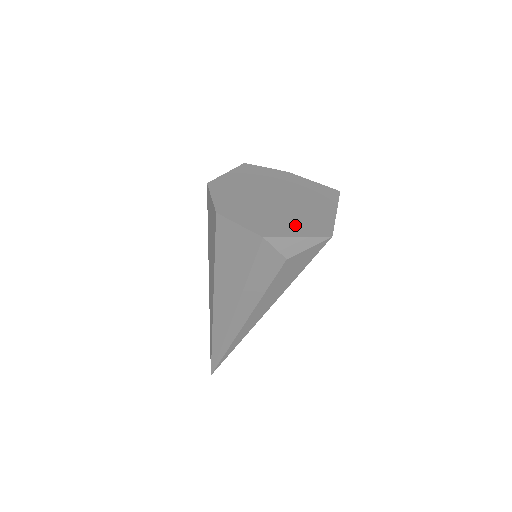
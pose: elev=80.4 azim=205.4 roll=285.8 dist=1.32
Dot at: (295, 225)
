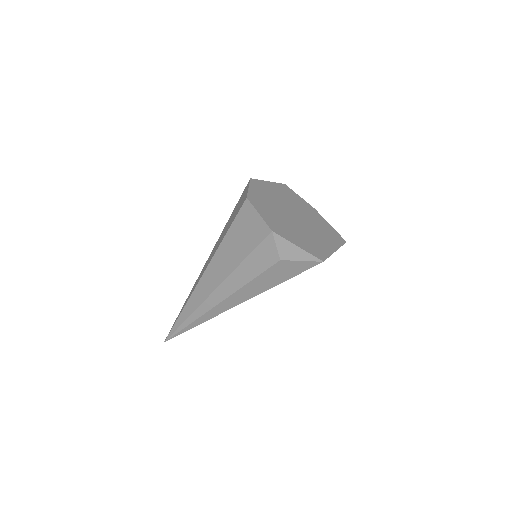
Dot at: (300, 239)
